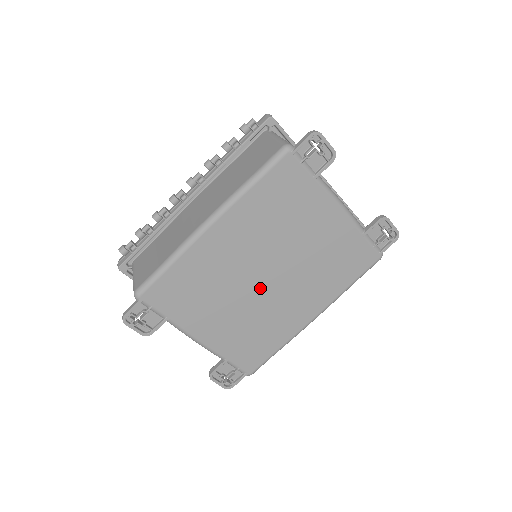
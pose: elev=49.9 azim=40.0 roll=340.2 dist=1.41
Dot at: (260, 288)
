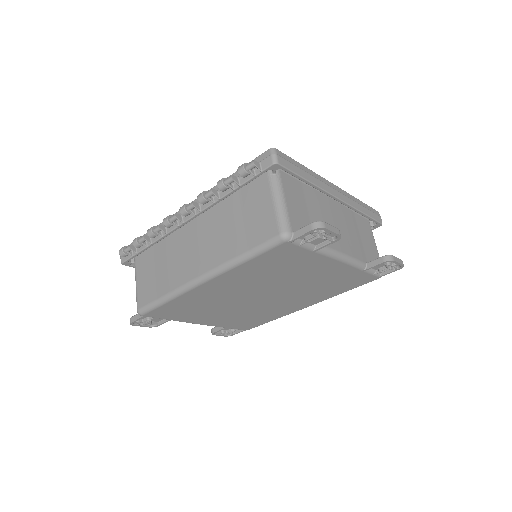
Dot at: (255, 302)
